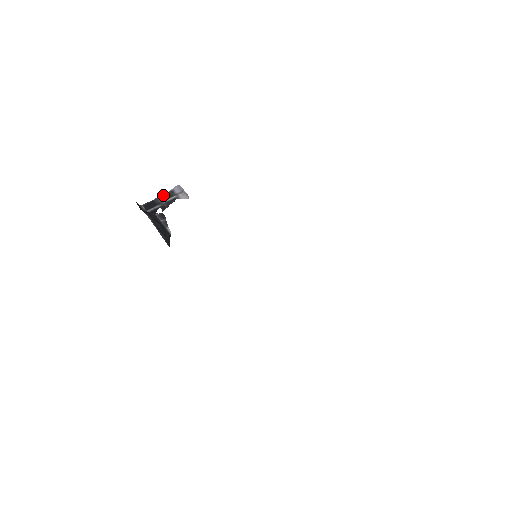
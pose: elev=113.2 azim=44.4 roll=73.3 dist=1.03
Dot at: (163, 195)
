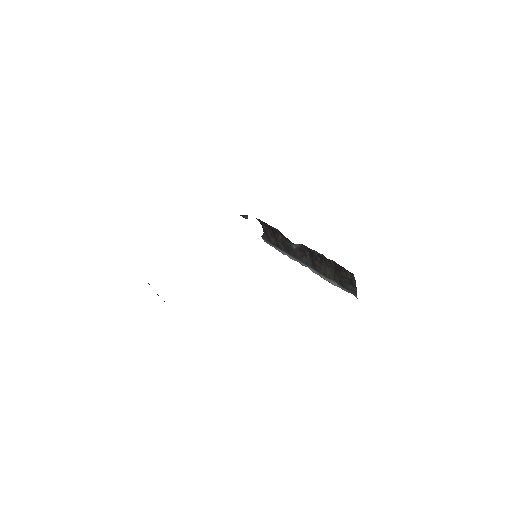
Dot at: occluded
